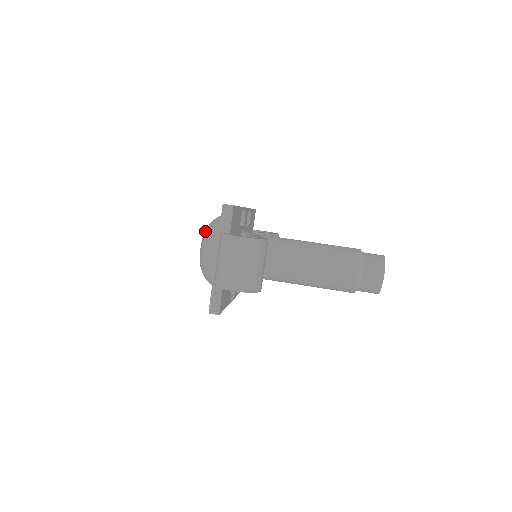
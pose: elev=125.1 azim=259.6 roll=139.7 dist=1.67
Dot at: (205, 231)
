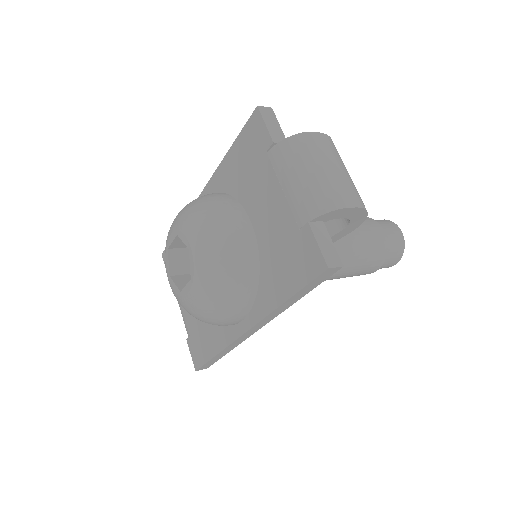
Dot at: (183, 220)
